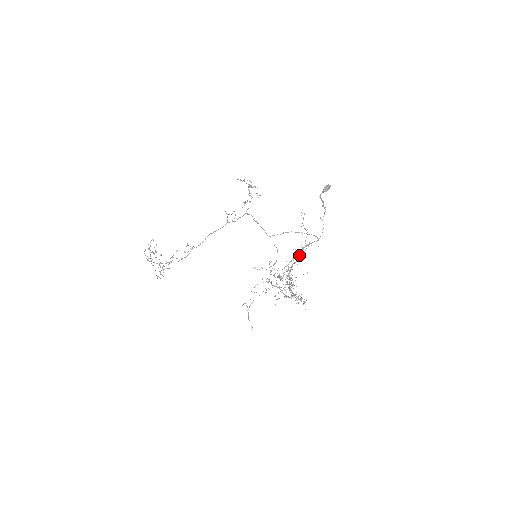
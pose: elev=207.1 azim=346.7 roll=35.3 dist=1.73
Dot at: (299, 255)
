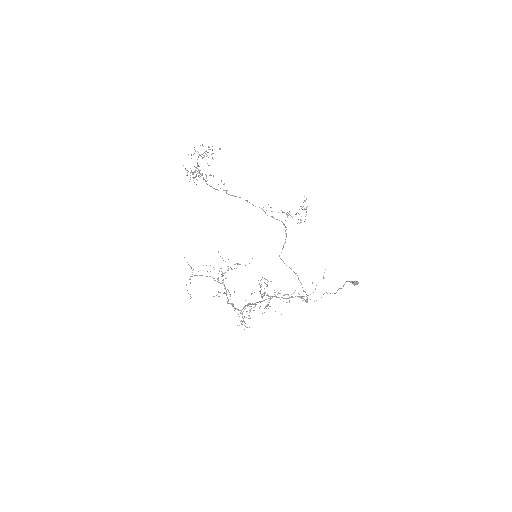
Dot at: (291, 297)
